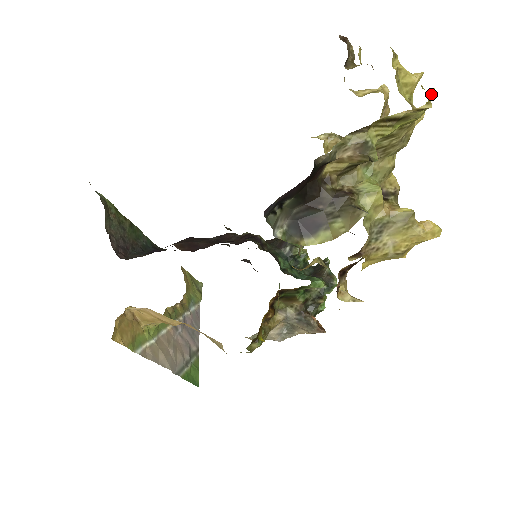
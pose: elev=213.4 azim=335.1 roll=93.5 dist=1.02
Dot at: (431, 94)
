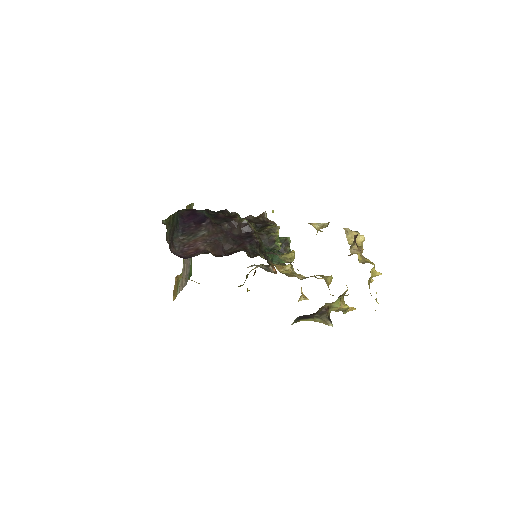
Dot at: occluded
